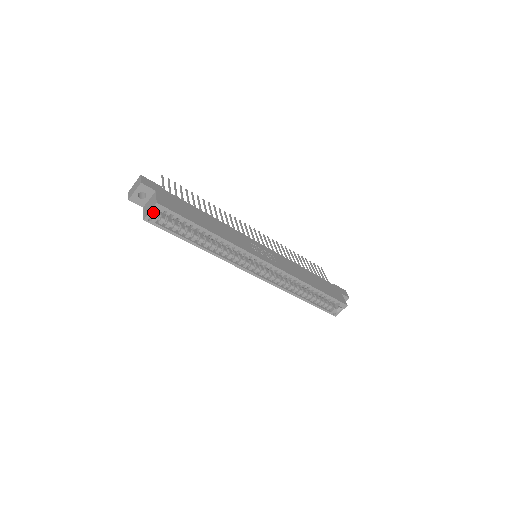
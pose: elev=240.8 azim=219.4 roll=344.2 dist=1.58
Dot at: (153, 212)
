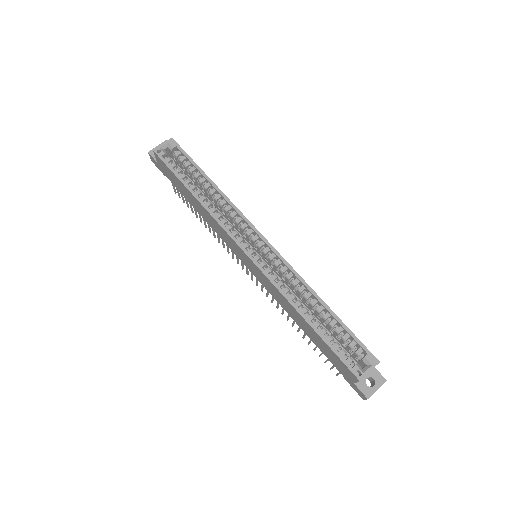
Dot at: (165, 147)
